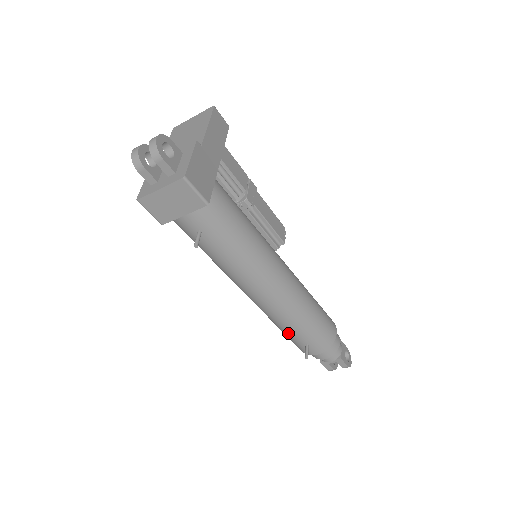
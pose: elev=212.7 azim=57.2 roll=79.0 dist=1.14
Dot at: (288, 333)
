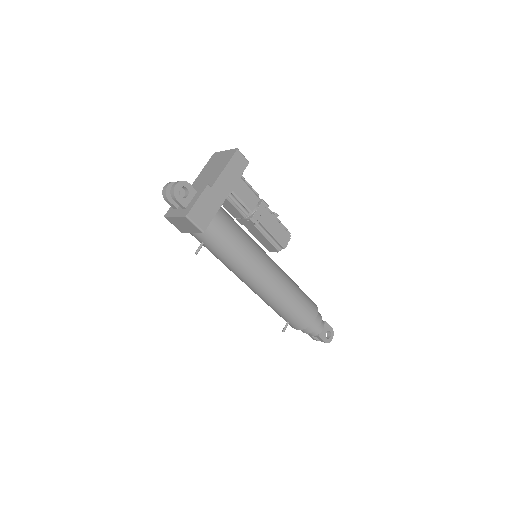
Dot at: occluded
